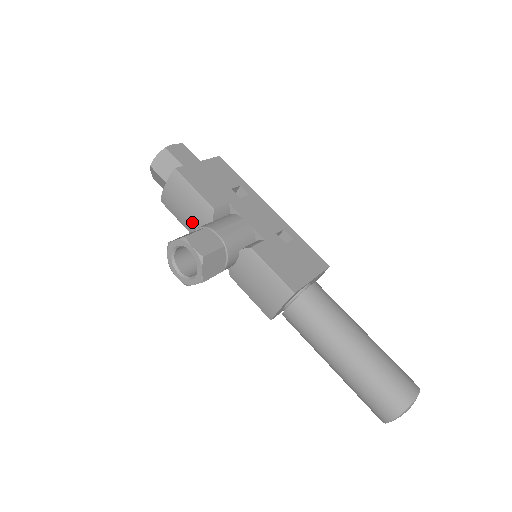
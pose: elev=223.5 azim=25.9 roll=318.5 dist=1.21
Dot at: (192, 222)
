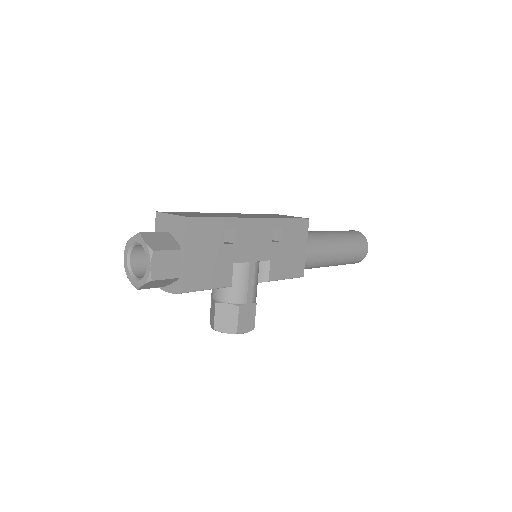
Dot at: occluded
